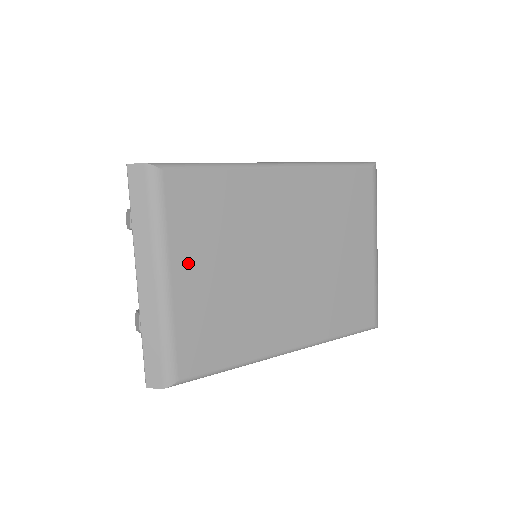
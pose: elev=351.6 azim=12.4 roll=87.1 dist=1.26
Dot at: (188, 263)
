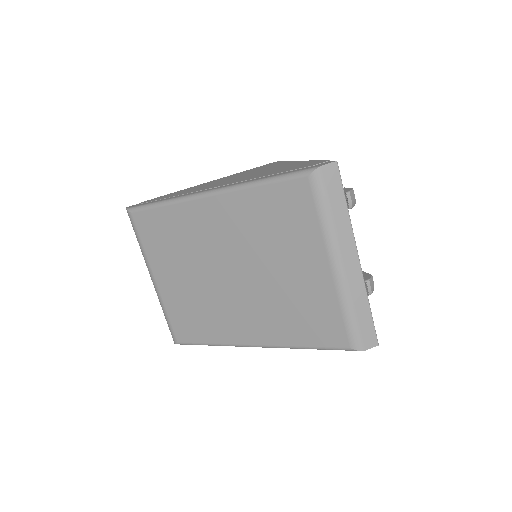
Dot at: (162, 271)
